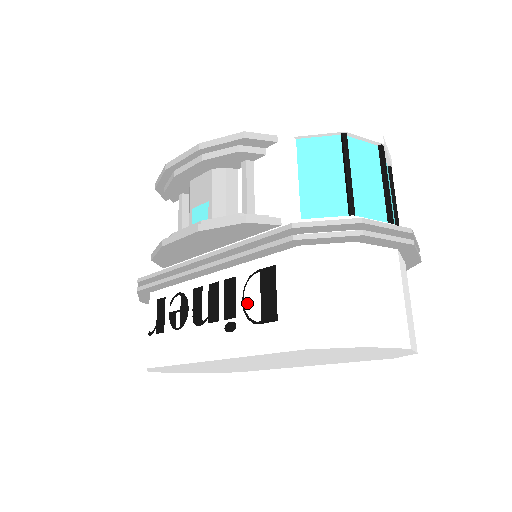
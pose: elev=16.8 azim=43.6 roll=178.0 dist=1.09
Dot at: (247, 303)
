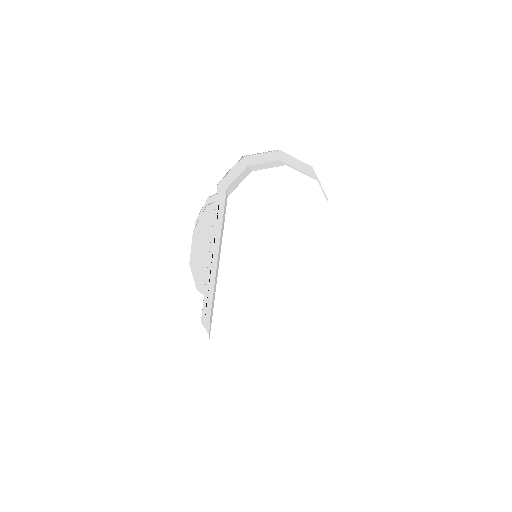
Dot at: occluded
